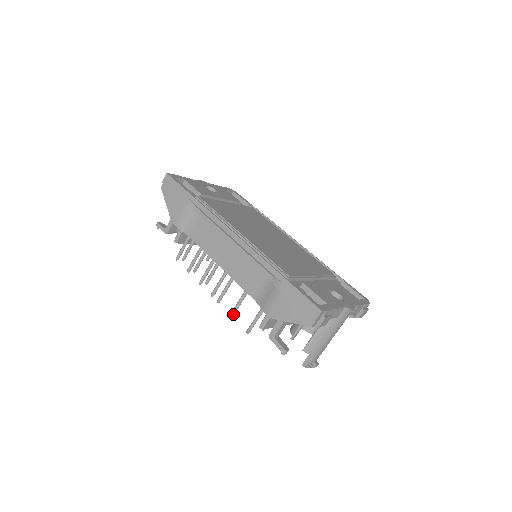
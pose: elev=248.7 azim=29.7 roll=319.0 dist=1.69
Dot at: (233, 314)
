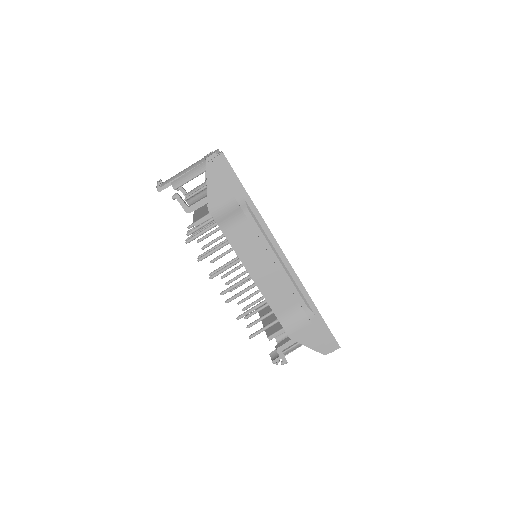
Dot at: occluded
